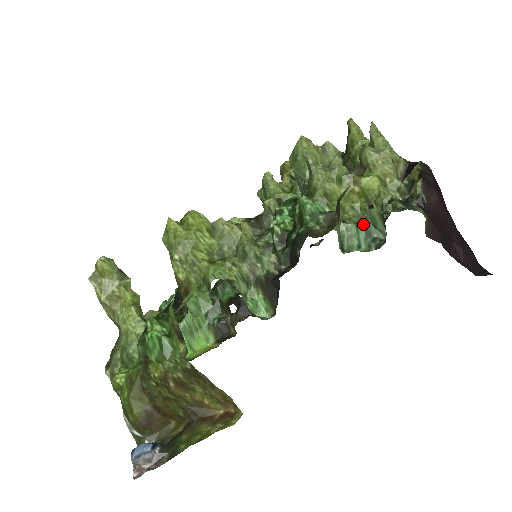
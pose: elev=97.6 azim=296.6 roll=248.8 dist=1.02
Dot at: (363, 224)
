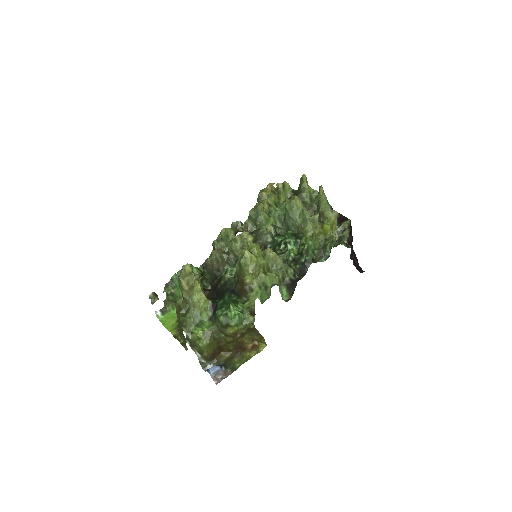
Dot at: occluded
